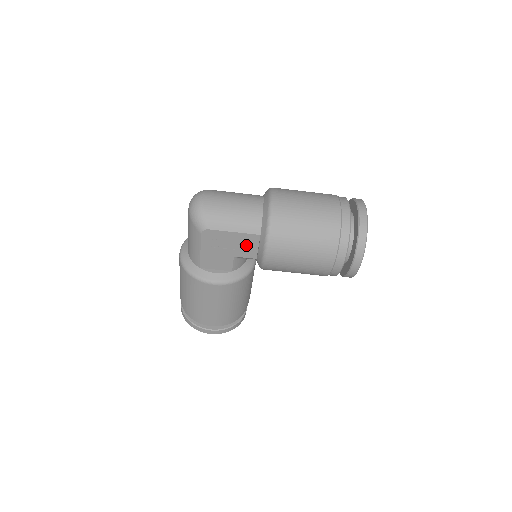
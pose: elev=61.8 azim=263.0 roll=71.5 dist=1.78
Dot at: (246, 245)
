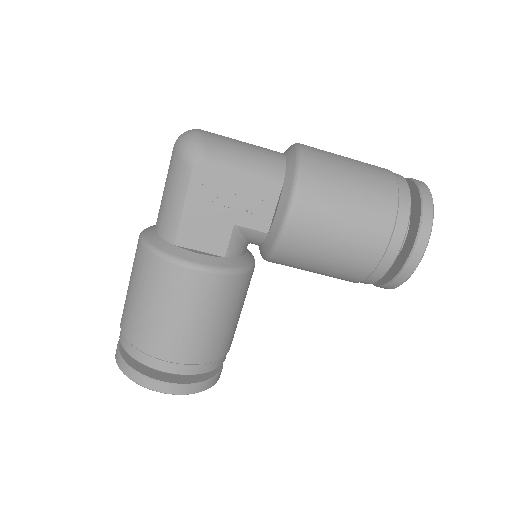
Dot at: (257, 203)
